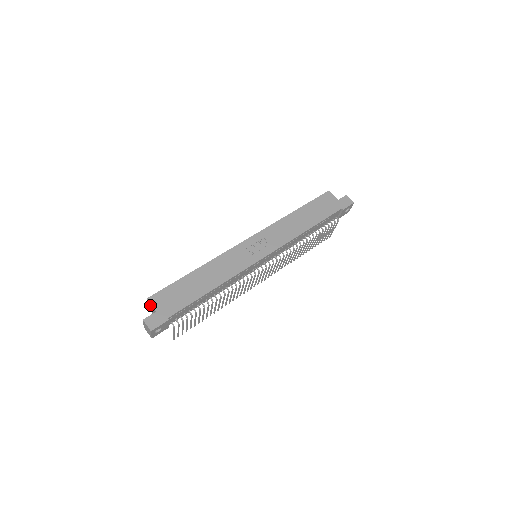
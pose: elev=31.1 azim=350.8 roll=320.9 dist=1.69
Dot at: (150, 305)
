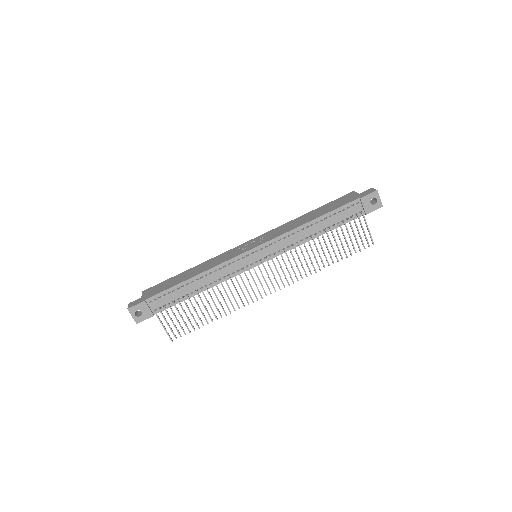
Dot at: occluded
